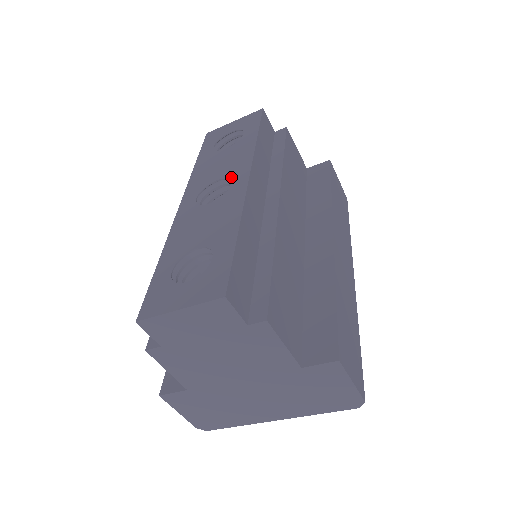
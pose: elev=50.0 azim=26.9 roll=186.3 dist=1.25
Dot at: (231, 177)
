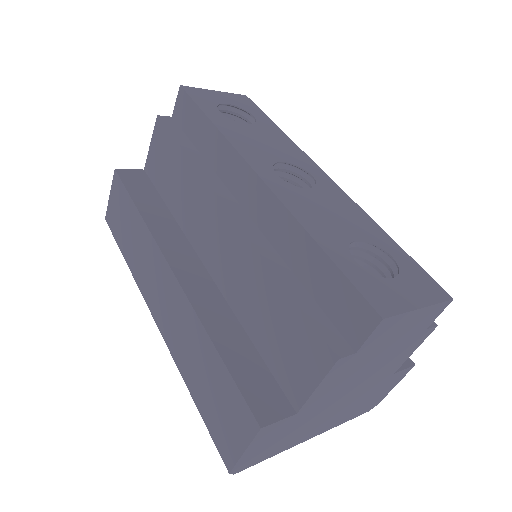
Dot at: (302, 166)
